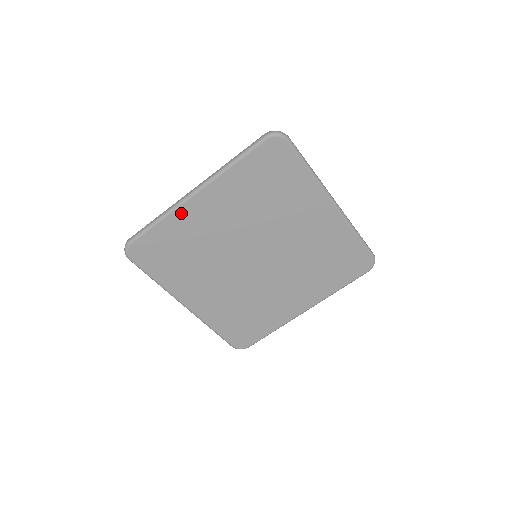
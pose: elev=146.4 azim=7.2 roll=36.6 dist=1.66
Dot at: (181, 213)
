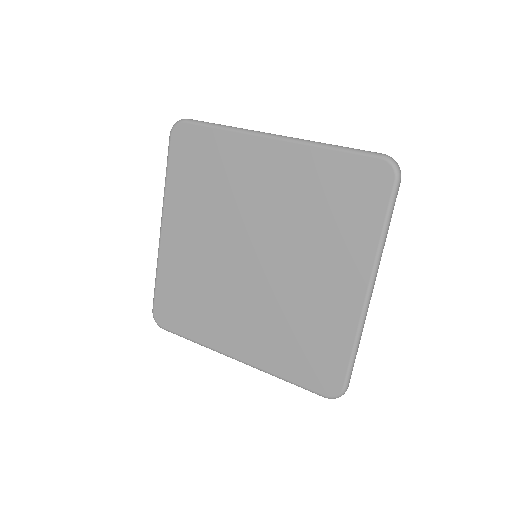
Dot at: (164, 255)
